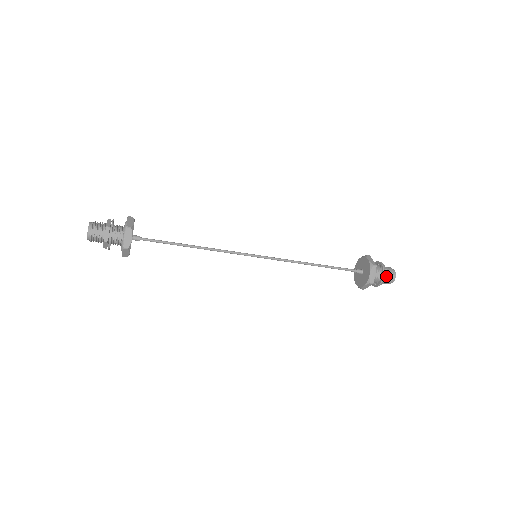
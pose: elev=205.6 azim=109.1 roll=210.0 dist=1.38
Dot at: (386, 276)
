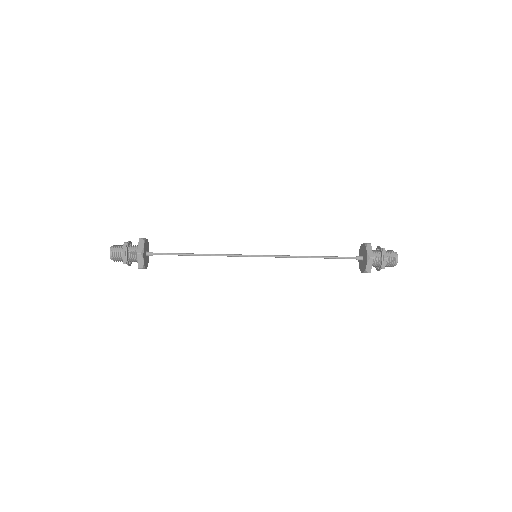
Dot at: (387, 255)
